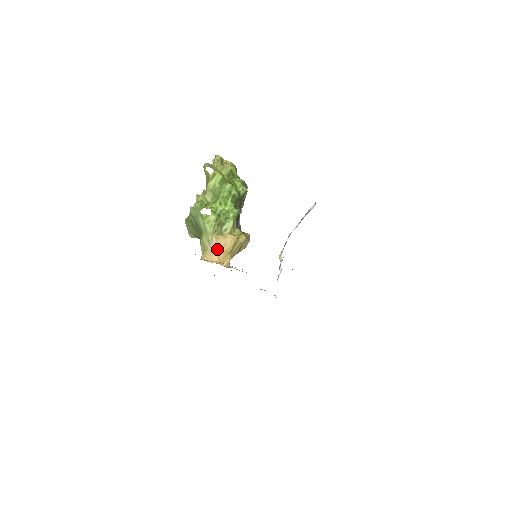
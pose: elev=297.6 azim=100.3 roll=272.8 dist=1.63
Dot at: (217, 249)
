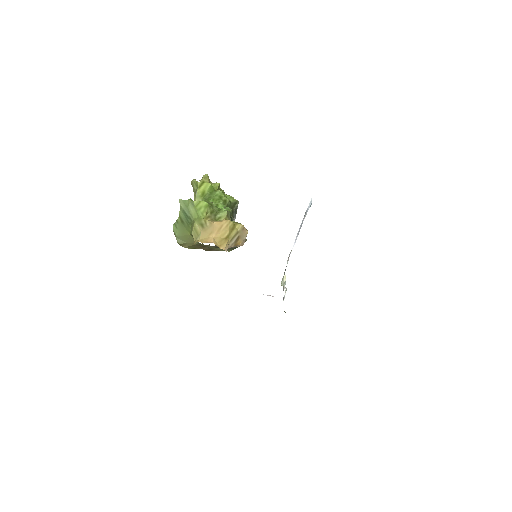
Dot at: (212, 231)
